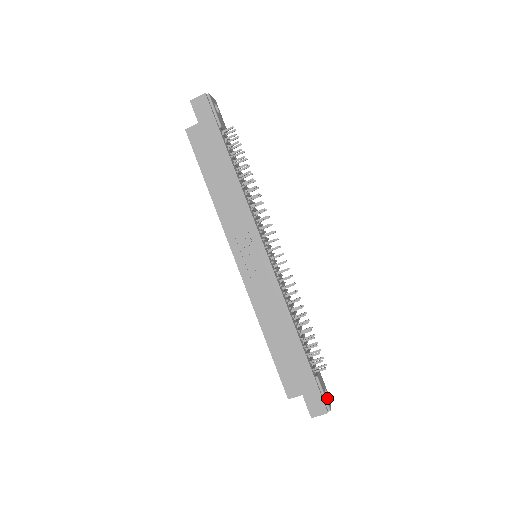
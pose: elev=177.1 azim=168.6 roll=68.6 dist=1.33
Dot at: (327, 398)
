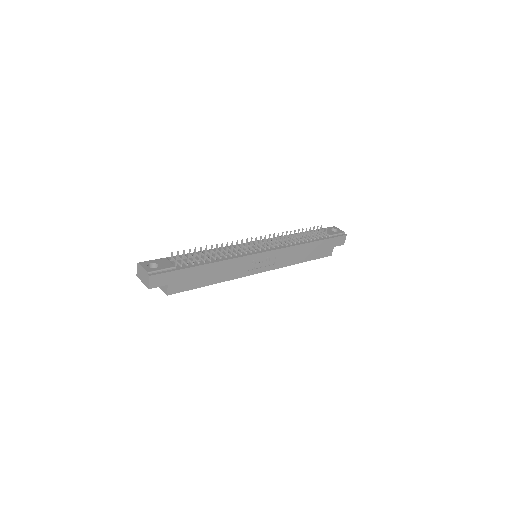
Dot at: (335, 230)
